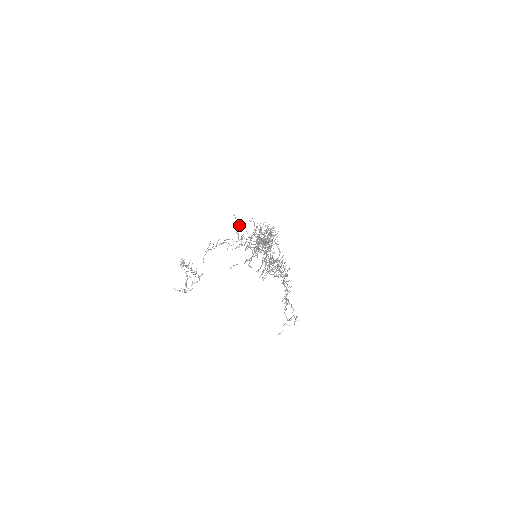
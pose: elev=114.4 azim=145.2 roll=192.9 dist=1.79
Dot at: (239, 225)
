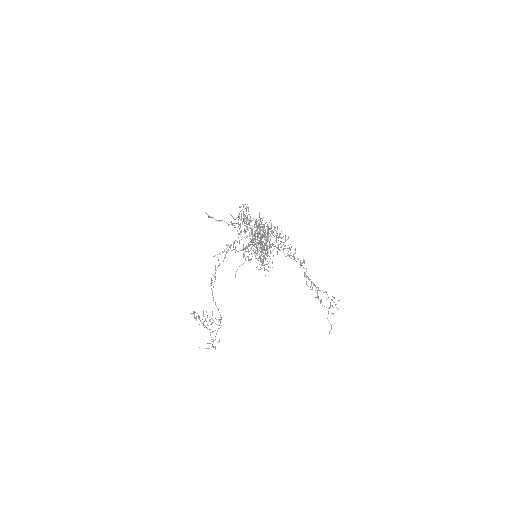
Dot at: occluded
